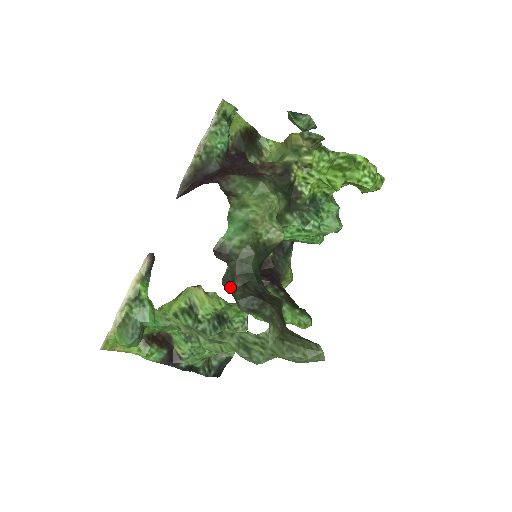
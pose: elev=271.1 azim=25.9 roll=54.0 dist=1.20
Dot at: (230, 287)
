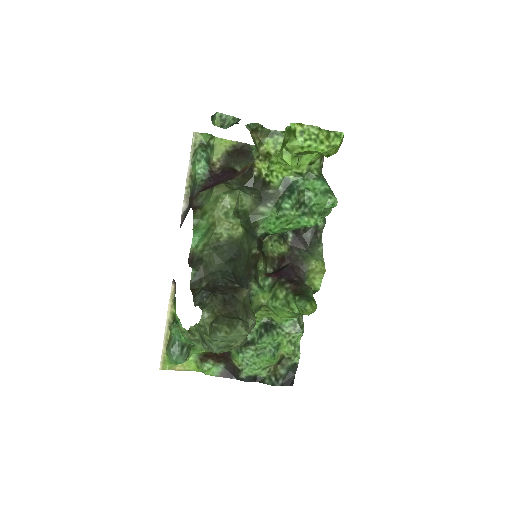
Dot at: (197, 288)
